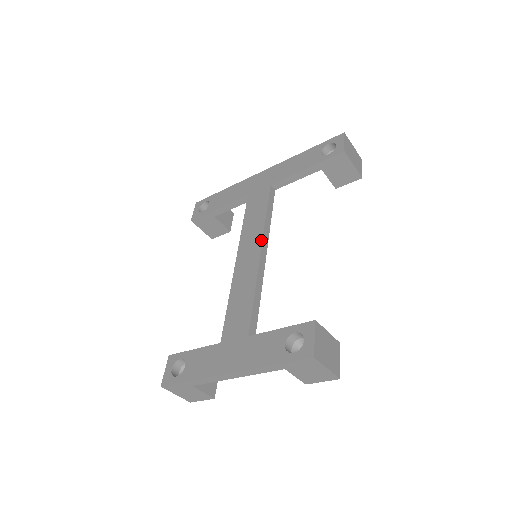
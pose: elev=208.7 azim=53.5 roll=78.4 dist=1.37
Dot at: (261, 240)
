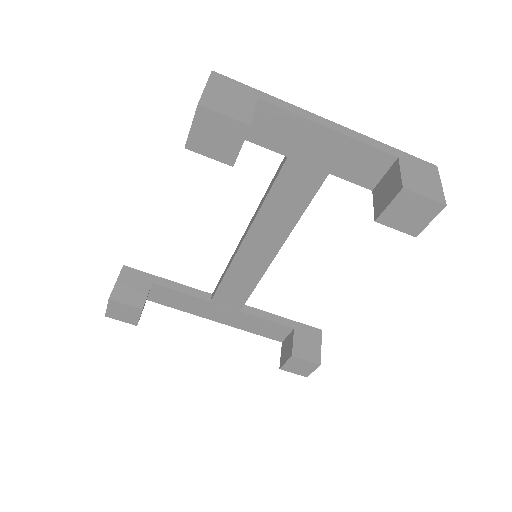
Dot at: occluded
